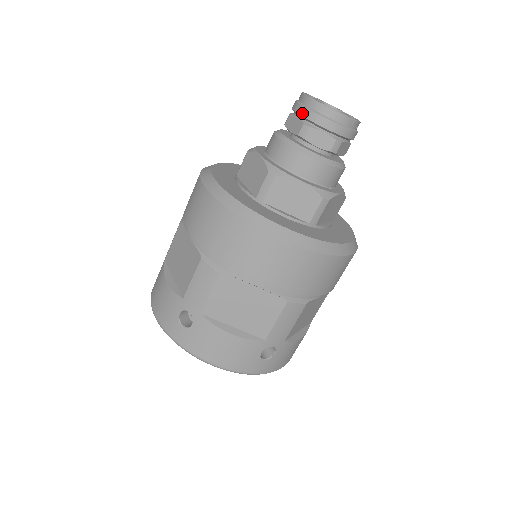
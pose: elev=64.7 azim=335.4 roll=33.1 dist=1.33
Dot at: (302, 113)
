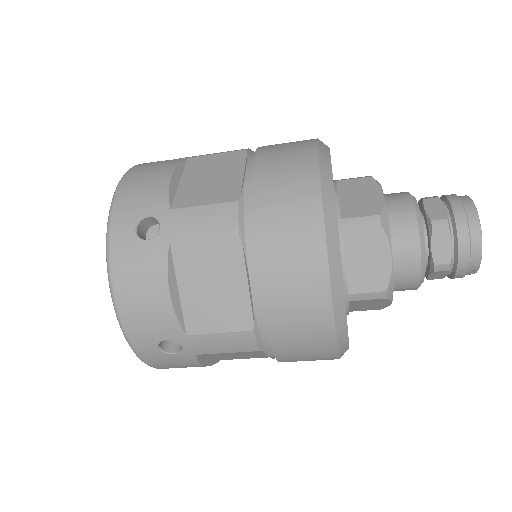
Dot at: (456, 210)
